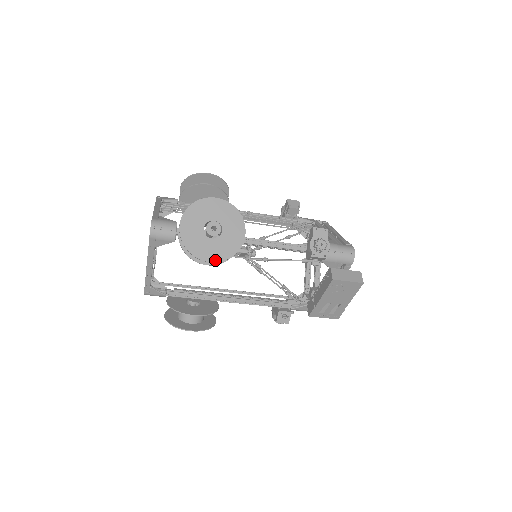
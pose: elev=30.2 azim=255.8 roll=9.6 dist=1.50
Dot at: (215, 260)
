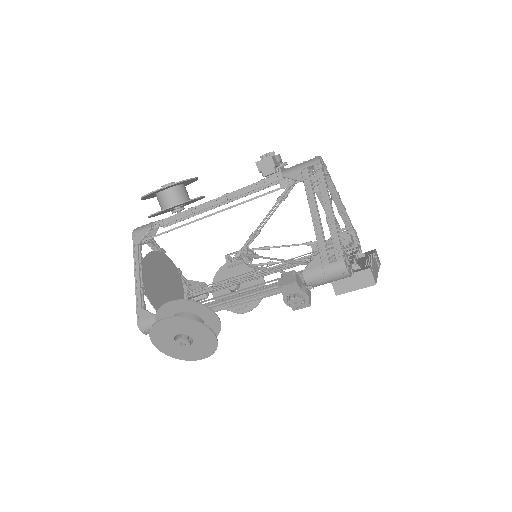
Dot at: (205, 357)
